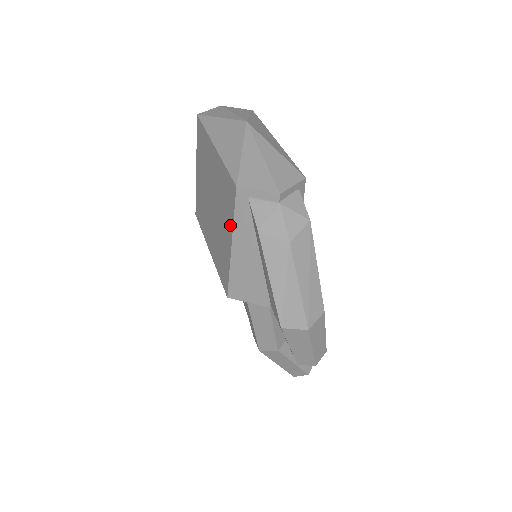
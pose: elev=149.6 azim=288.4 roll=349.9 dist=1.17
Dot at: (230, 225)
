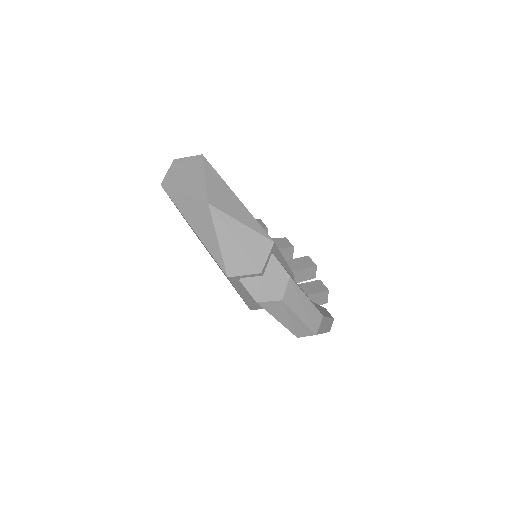
Dot at: occluded
